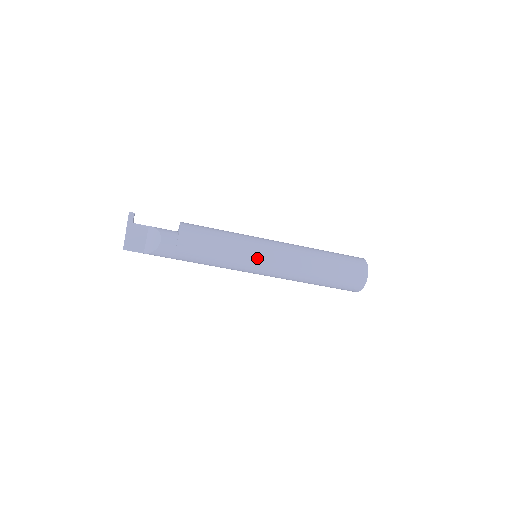
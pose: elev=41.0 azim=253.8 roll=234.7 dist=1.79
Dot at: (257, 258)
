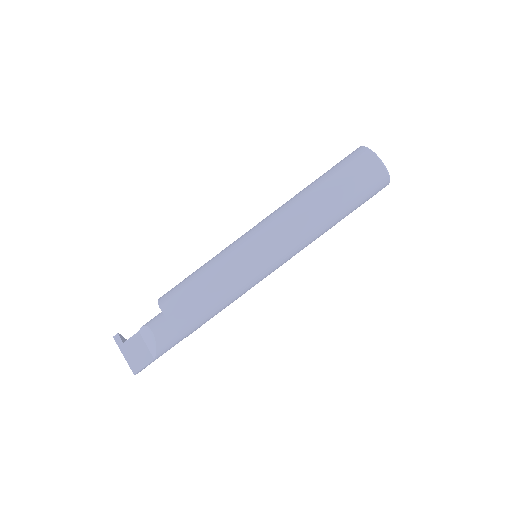
Dot at: (250, 254)
